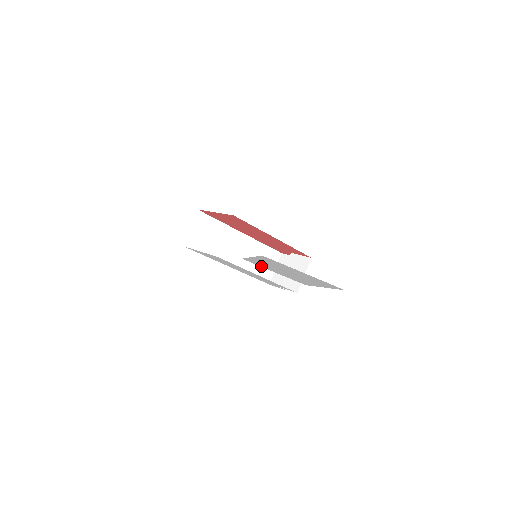
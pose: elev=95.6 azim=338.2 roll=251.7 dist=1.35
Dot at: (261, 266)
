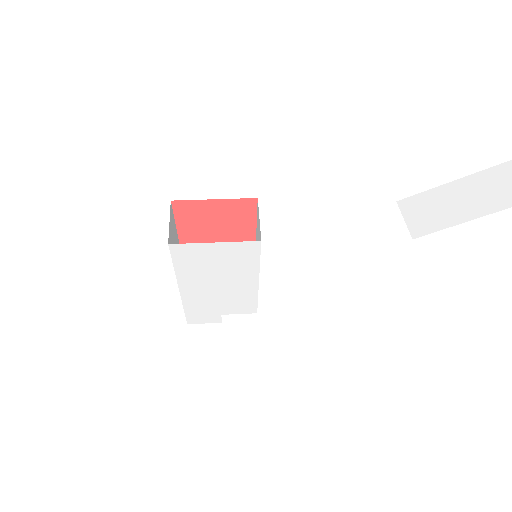
Dot at: (406, 211)
